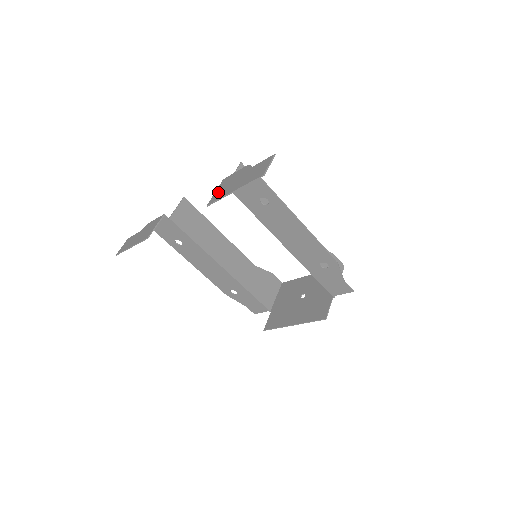
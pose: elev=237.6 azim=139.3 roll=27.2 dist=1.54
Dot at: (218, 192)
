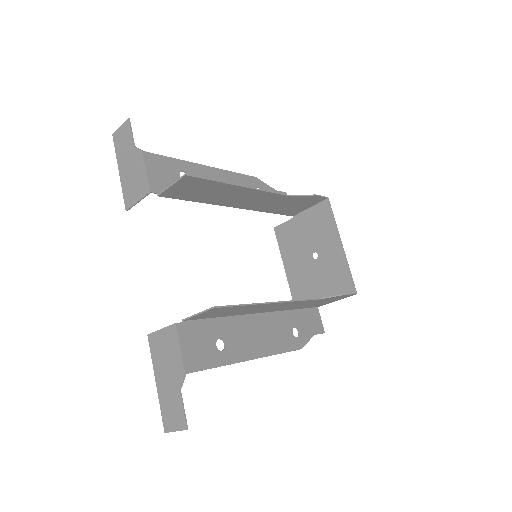
Dot at: (159, 341)
